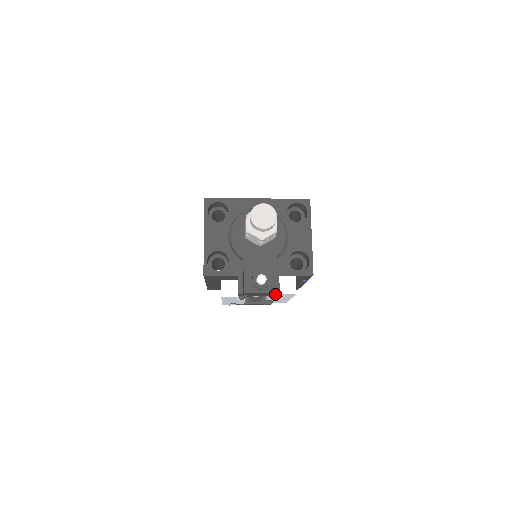
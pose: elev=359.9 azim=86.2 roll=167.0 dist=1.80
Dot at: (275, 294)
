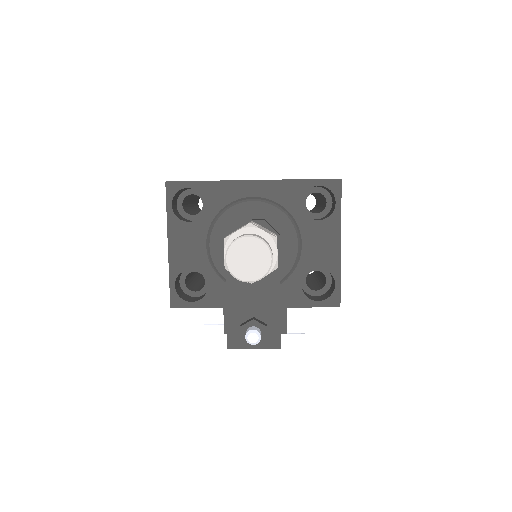
Dot at: occluded
